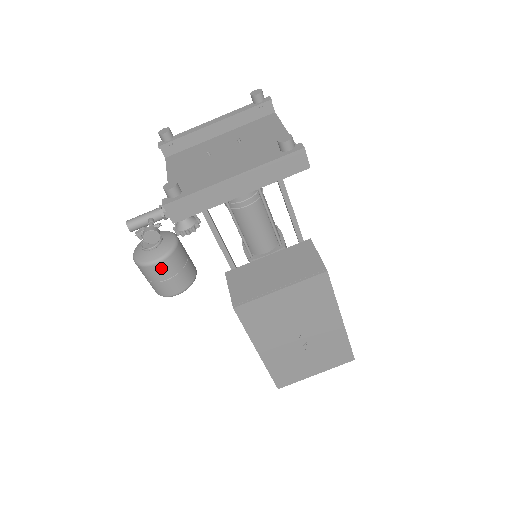
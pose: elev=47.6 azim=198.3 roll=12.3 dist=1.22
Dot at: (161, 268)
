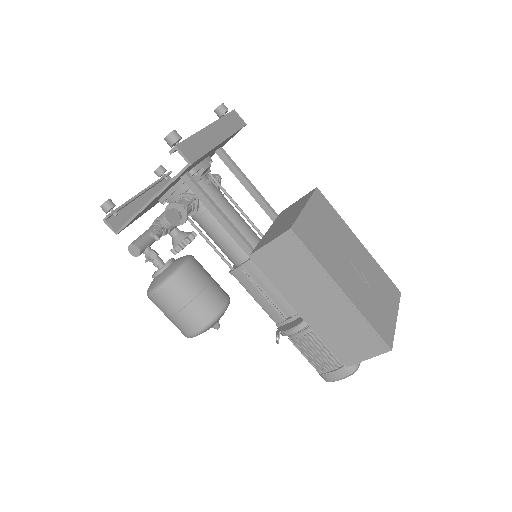
Dot at: (195, 269)
